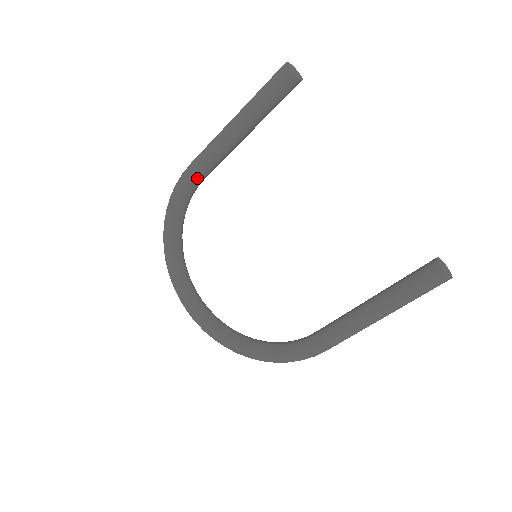
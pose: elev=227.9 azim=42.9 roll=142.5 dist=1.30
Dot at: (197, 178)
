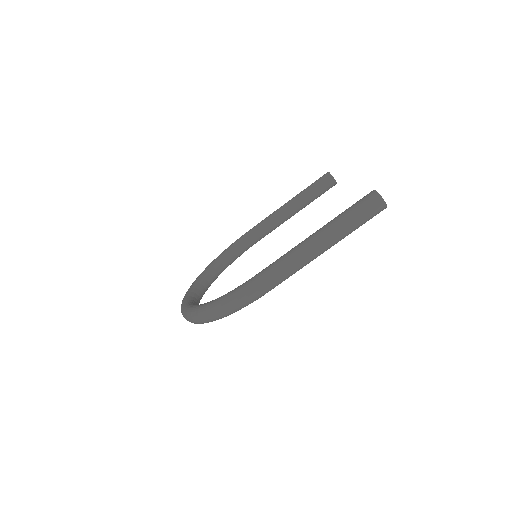
Dot at: (251, 233)
